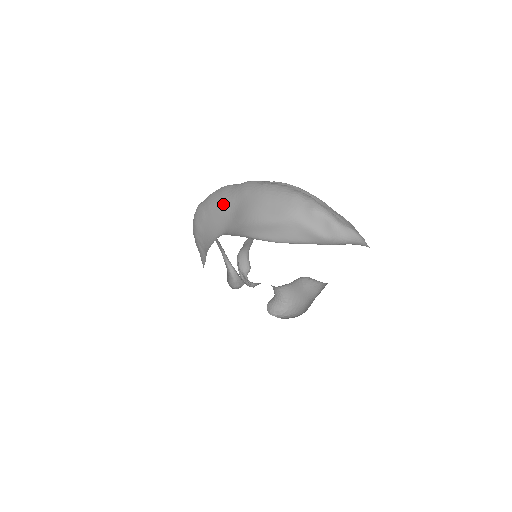
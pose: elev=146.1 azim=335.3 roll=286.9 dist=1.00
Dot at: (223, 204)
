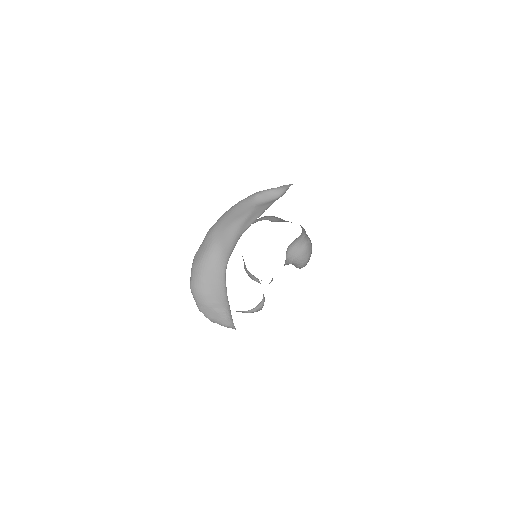
Dot at: (208, 253)
